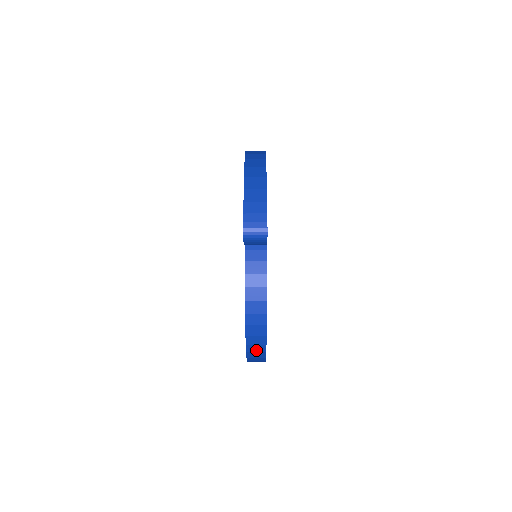
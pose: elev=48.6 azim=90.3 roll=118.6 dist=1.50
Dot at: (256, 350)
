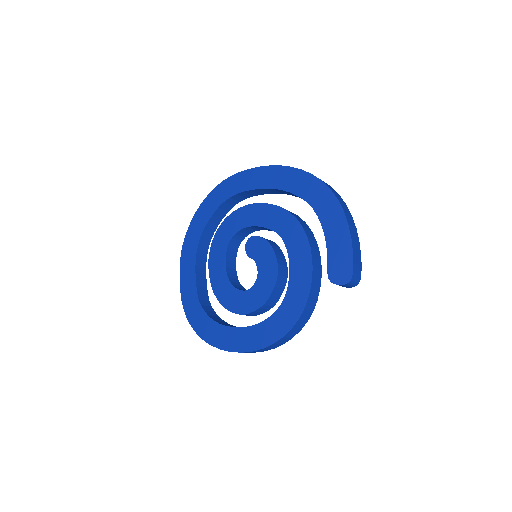
Dot at: (261, 351)
